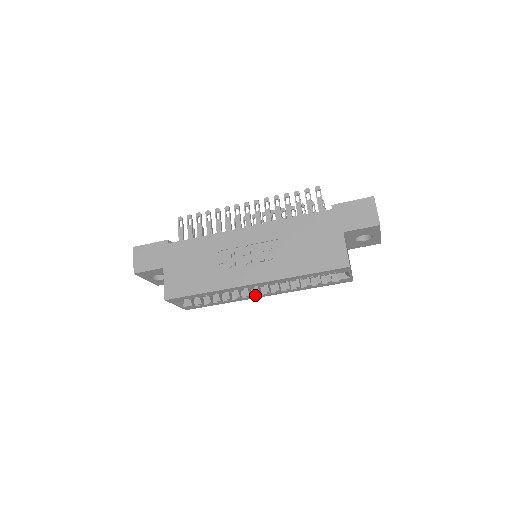
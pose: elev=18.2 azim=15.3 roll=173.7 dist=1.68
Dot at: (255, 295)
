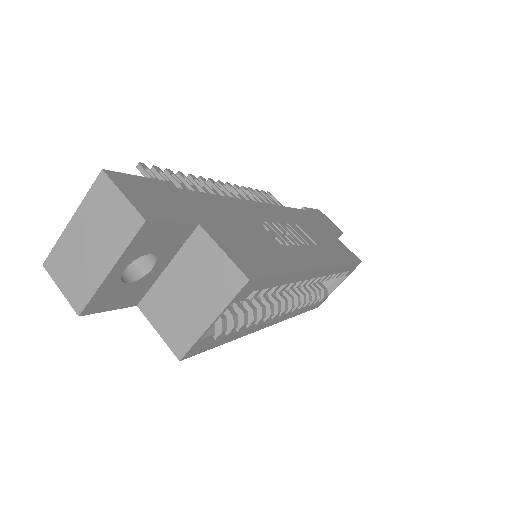
Dot at: (270, 318)
